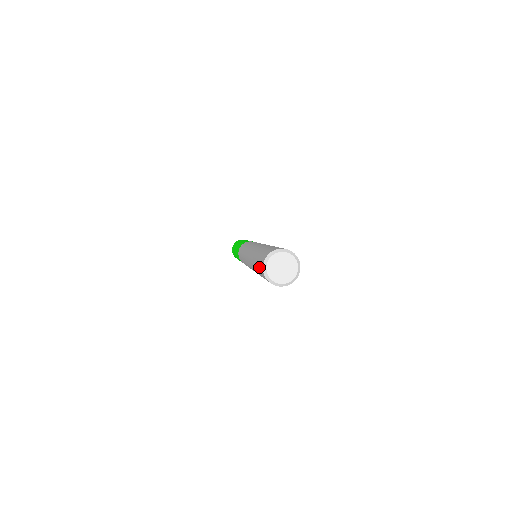
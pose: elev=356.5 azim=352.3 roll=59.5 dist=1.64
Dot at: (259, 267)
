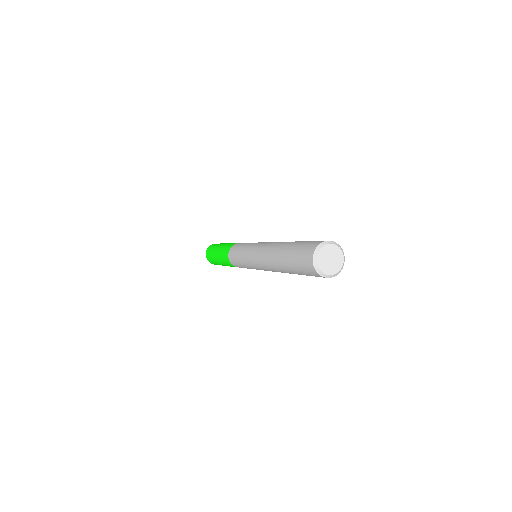
Dot at: (303, 250)
